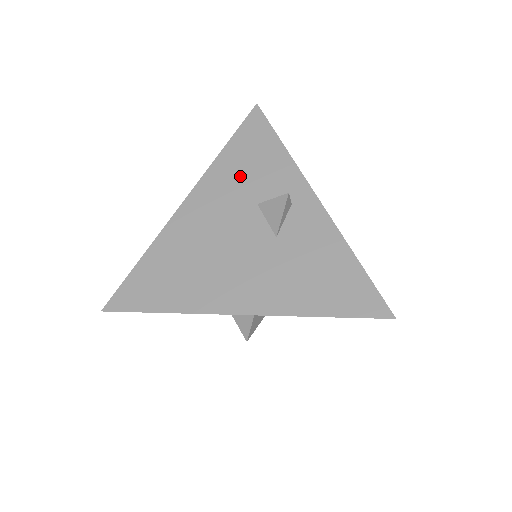
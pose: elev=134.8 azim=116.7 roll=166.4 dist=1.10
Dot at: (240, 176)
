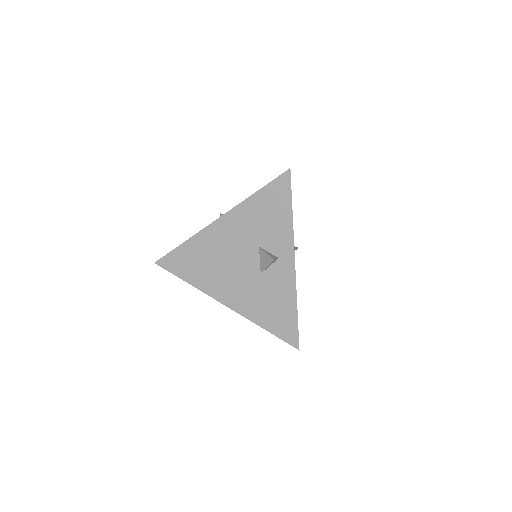
Dot at: (257, 221)
